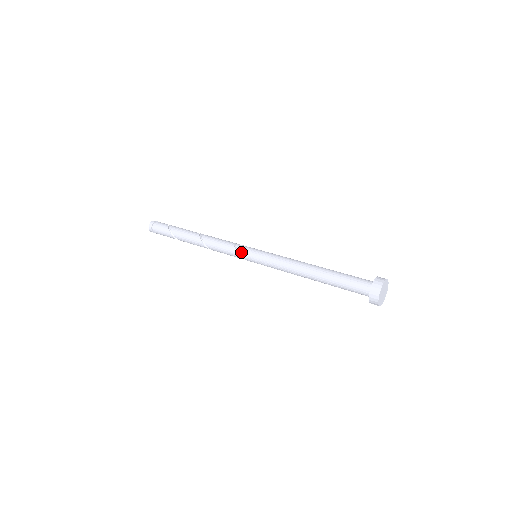
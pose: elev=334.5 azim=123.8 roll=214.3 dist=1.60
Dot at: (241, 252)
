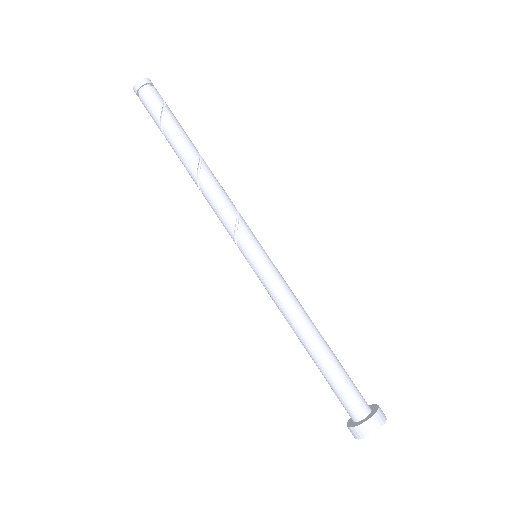
Dot at: (239, 240)
